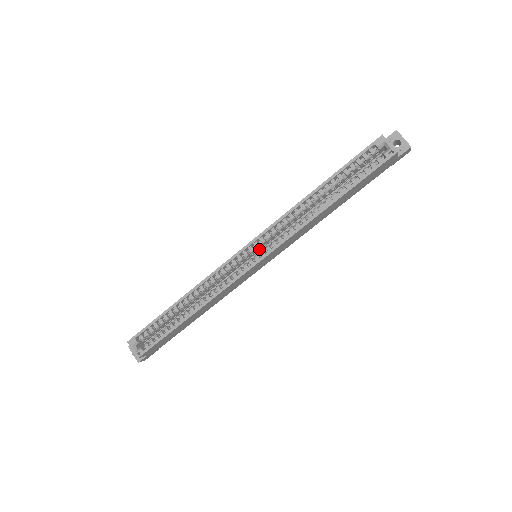
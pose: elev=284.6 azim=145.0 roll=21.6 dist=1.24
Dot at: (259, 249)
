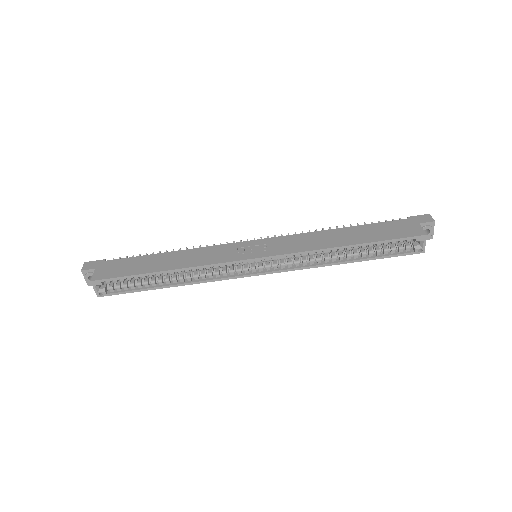
Dot at: occluded
